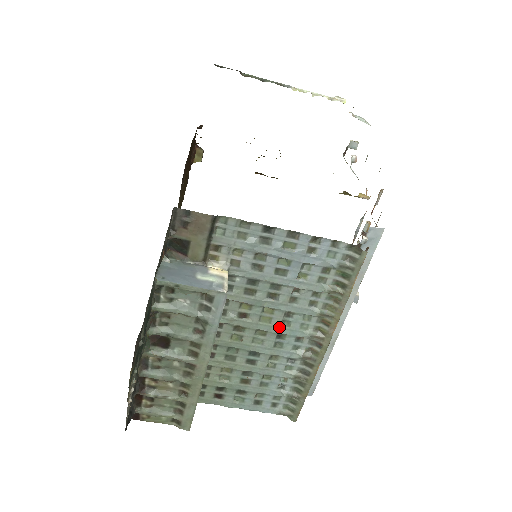
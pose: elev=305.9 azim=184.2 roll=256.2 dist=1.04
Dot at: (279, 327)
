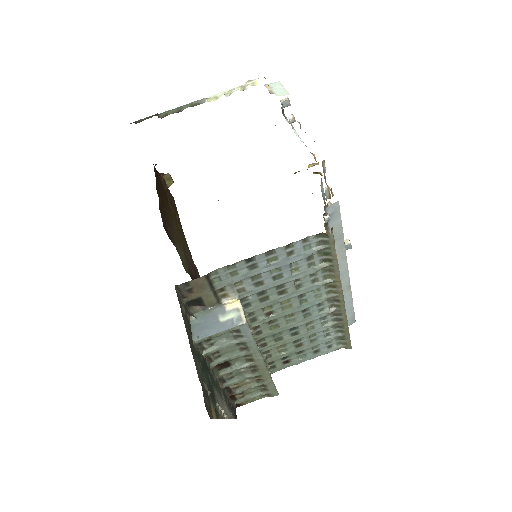
Dot at: (300, 306)
